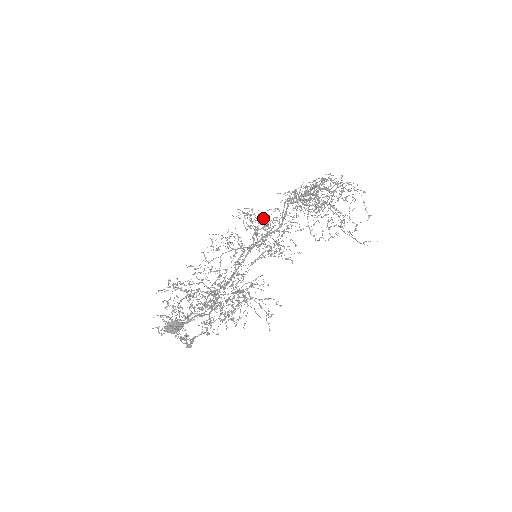
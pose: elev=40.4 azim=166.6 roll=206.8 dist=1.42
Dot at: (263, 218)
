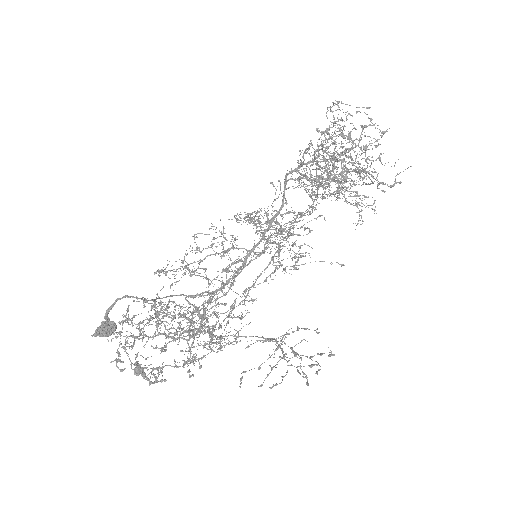
Dot at: occluded
